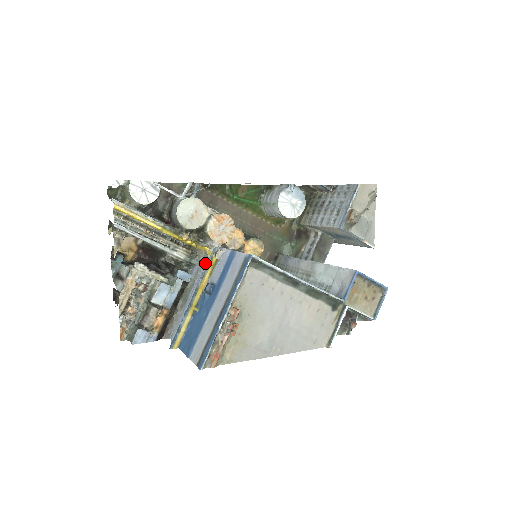
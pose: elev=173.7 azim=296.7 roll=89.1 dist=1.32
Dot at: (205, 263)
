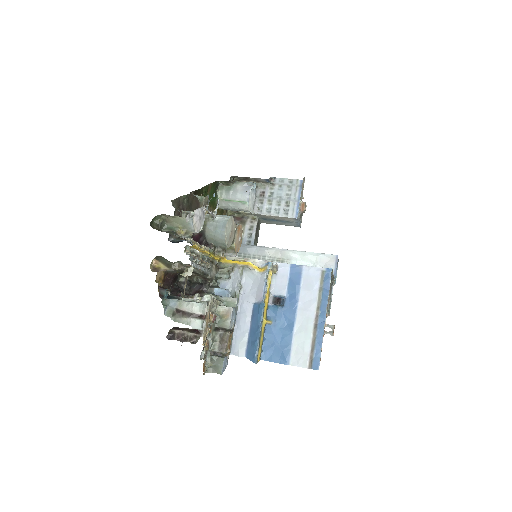
Dot at: (247, 277)
